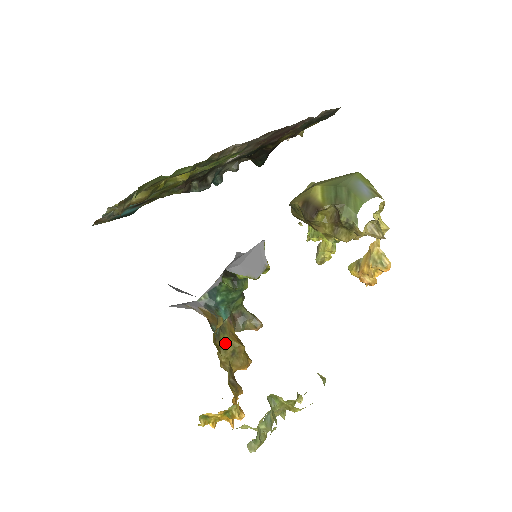
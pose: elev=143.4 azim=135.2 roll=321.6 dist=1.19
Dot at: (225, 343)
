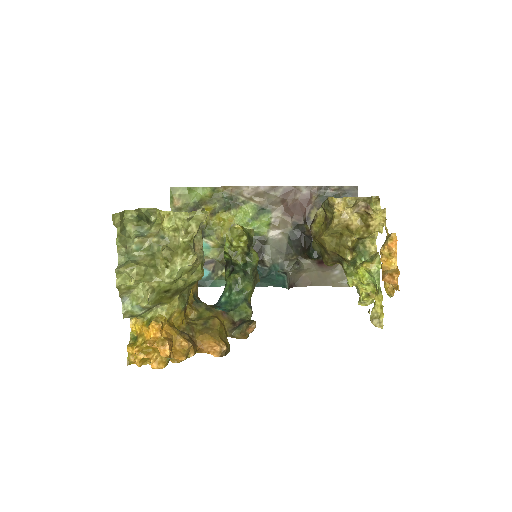
Dot at: (203, 316)
